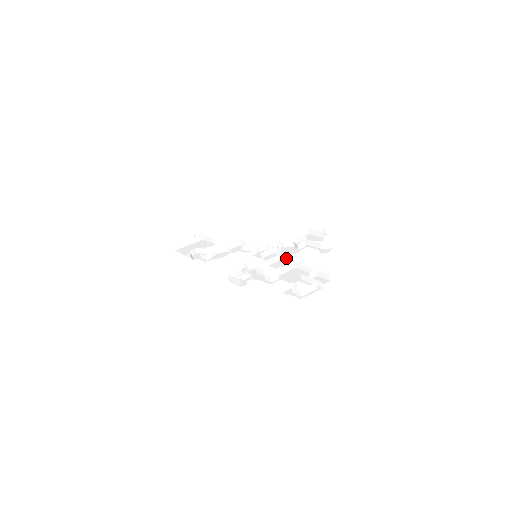
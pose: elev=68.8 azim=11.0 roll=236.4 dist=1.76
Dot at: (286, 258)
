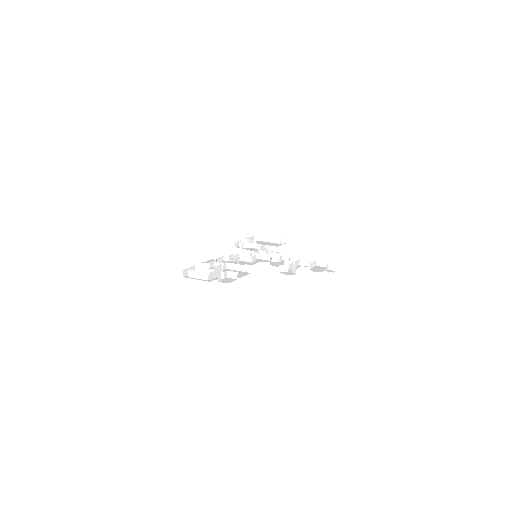
Dot at: occluded
